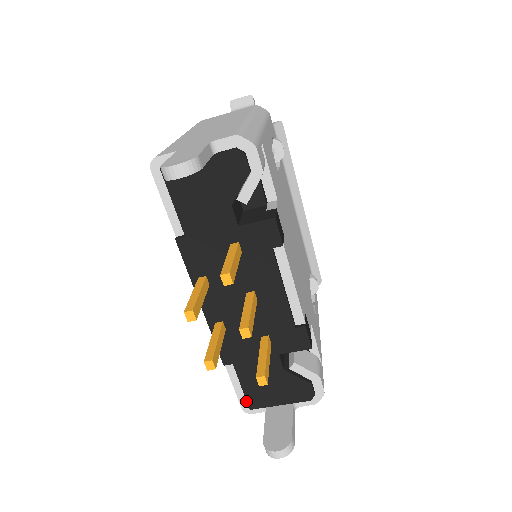
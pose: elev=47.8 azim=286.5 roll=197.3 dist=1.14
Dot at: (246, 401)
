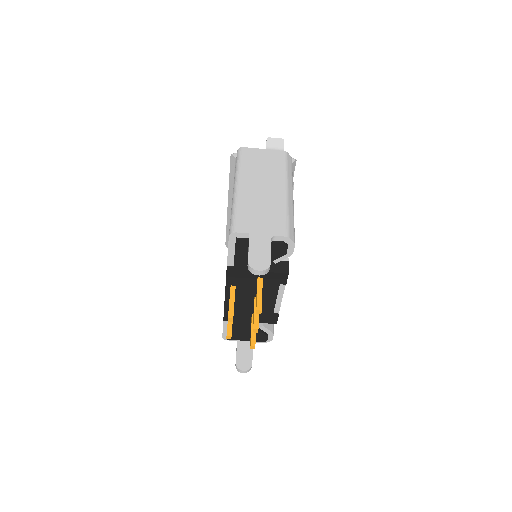
Dot at: occluded
